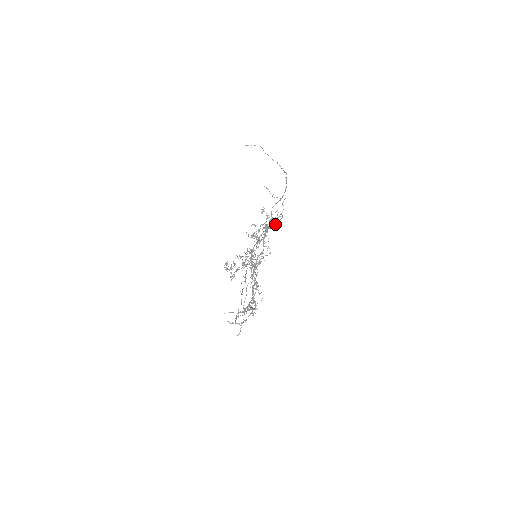
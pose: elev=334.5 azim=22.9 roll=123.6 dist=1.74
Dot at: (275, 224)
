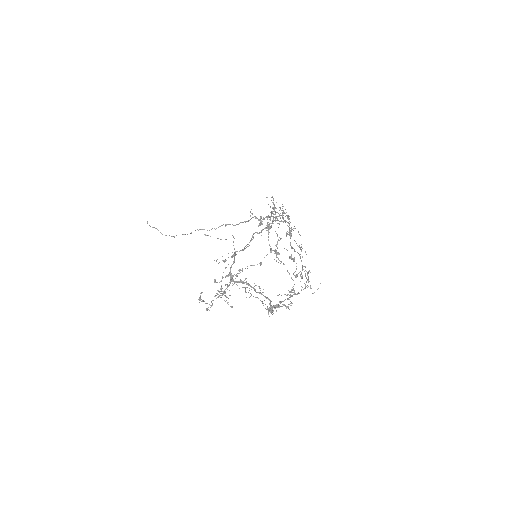
Dot at: (243, 249)
